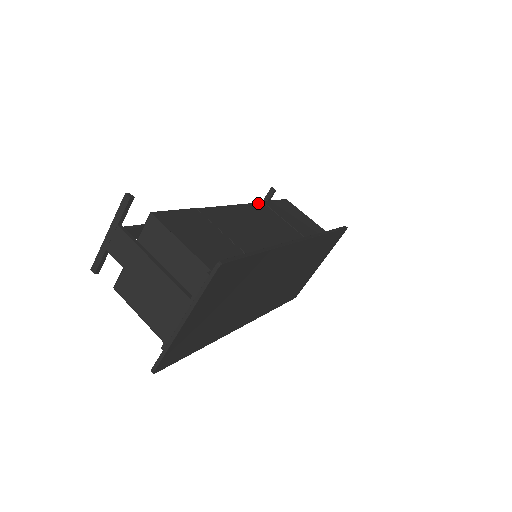
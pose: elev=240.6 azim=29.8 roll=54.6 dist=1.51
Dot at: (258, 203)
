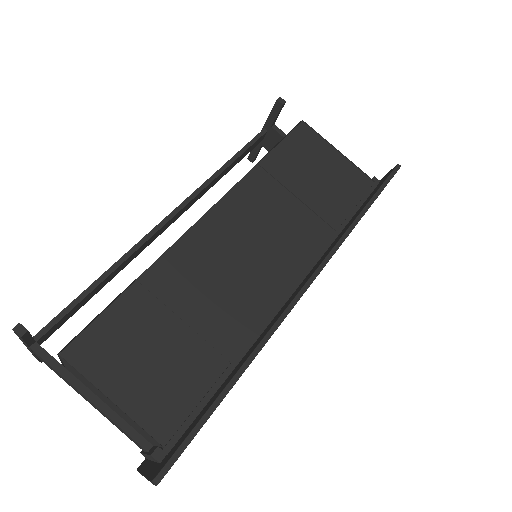
Dot at: (249, 174)
